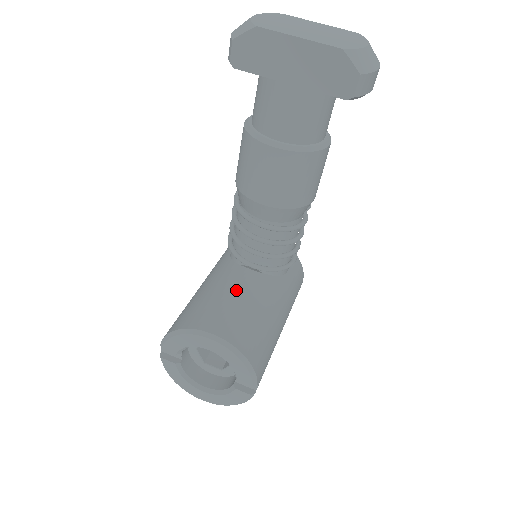
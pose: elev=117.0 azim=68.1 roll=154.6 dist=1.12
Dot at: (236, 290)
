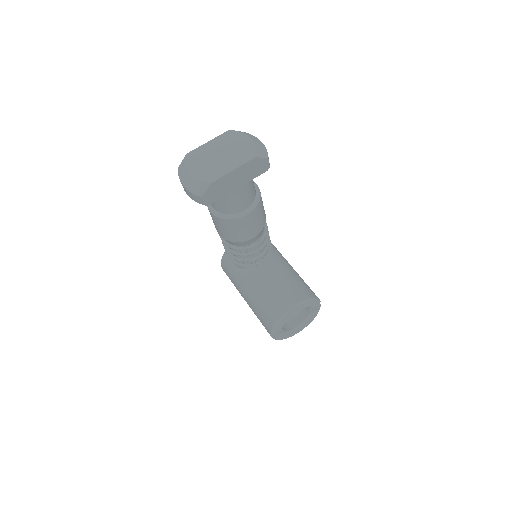
Dot at: (271, 279)
